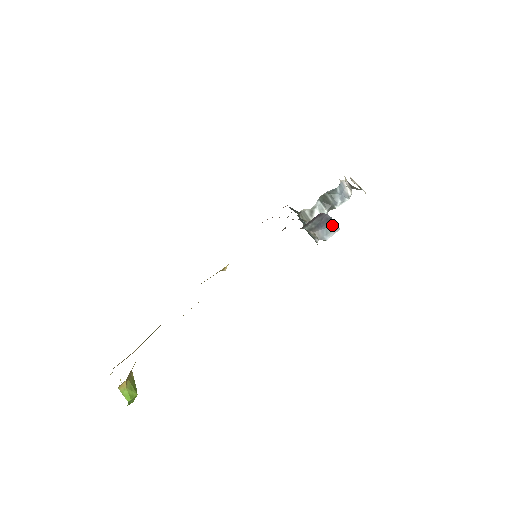
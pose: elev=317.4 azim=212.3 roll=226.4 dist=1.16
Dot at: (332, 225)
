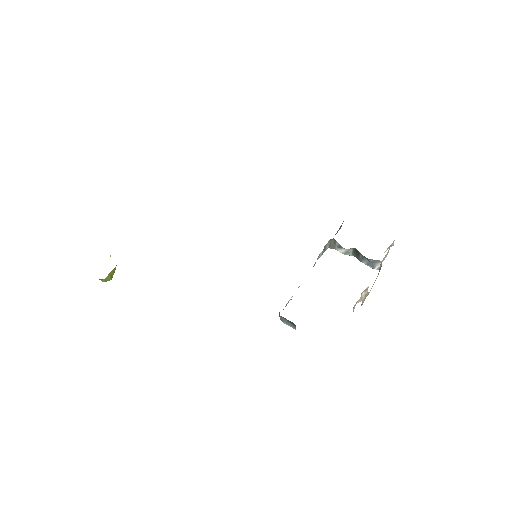
Dot at: (293, 325)
